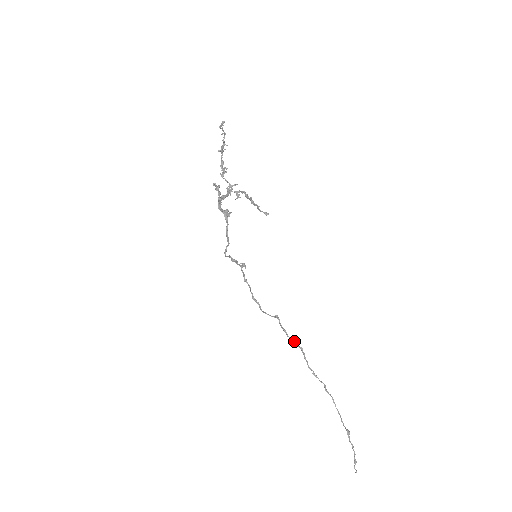
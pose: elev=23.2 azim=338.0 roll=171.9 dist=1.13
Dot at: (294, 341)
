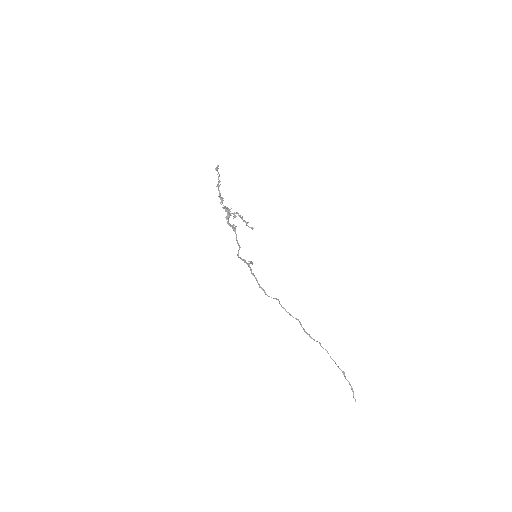
Dot at: occluded
